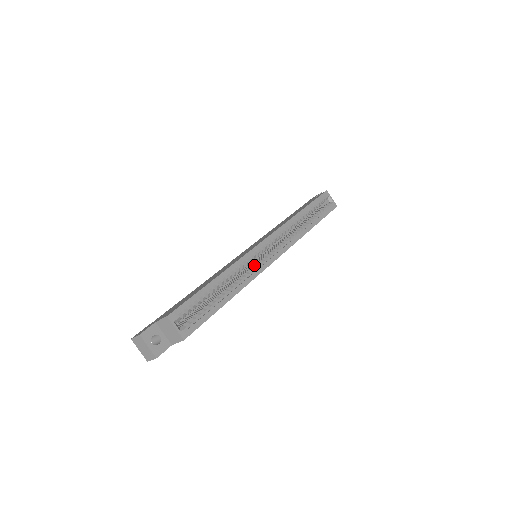
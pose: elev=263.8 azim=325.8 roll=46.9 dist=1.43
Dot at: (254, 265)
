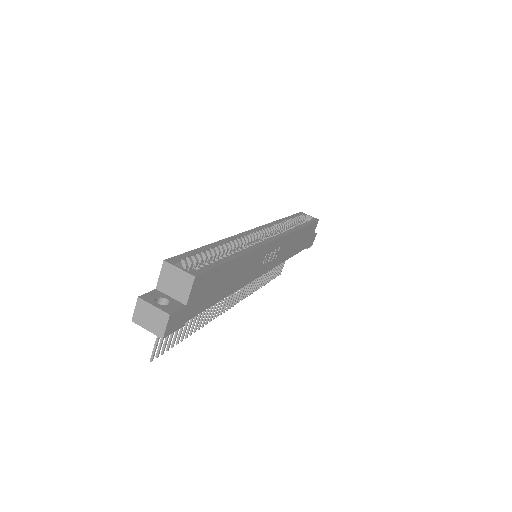
Dot at: occluded
